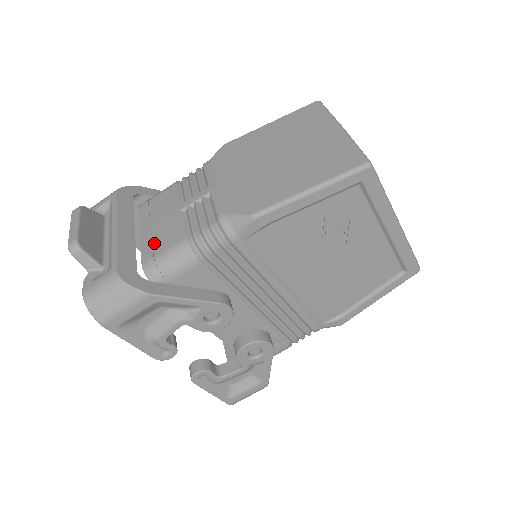
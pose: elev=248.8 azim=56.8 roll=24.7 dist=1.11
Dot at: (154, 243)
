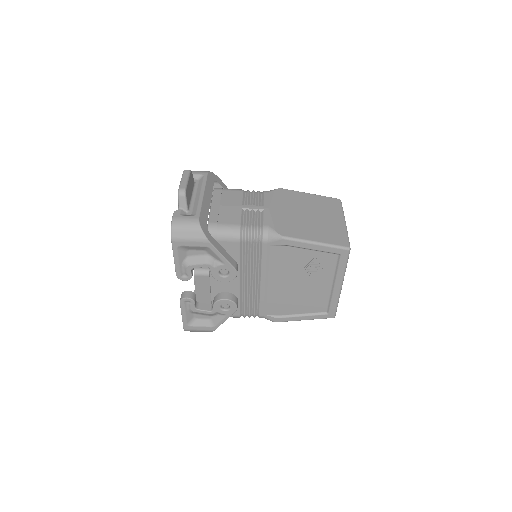
Dot at: (220, 216)
